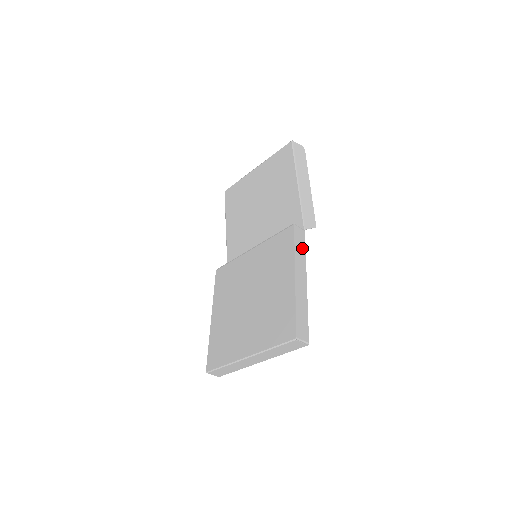
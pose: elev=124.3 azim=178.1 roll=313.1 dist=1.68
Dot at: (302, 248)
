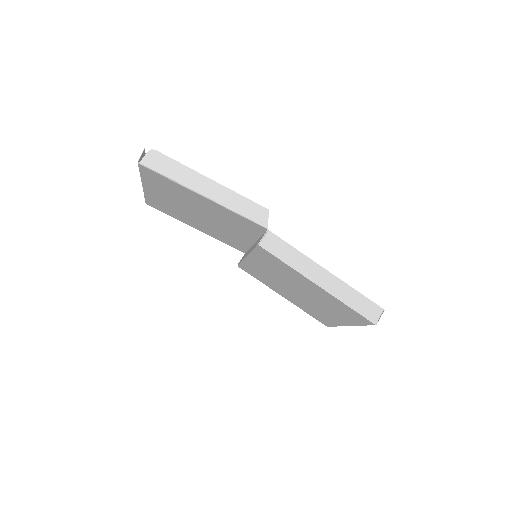
Dot at: (289, 251)
